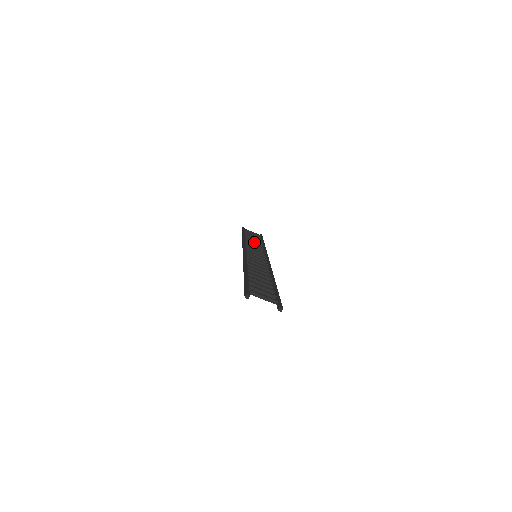
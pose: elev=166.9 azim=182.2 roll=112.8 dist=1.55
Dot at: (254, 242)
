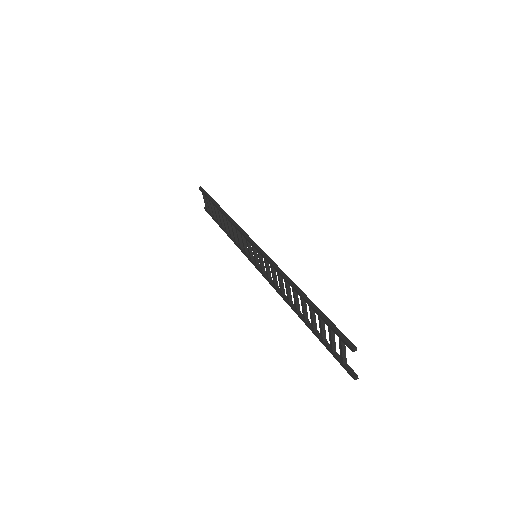
Dot at: (226, 223)
